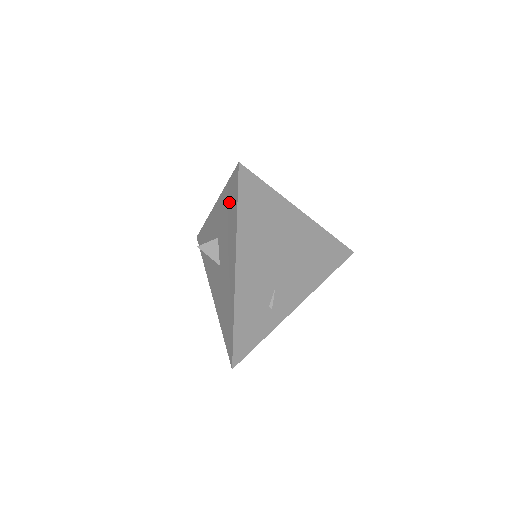
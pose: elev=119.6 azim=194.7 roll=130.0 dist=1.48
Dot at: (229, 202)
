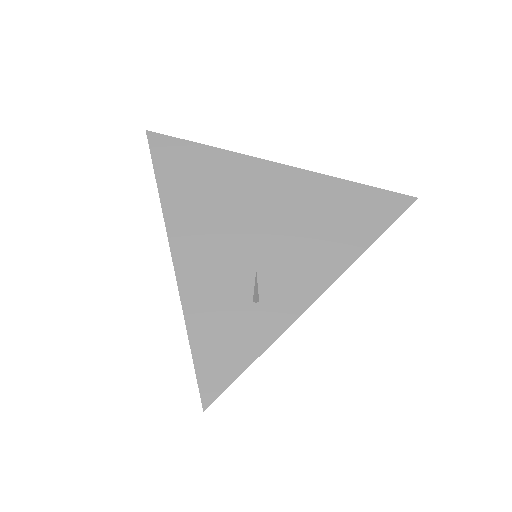
Dot at: occluded
